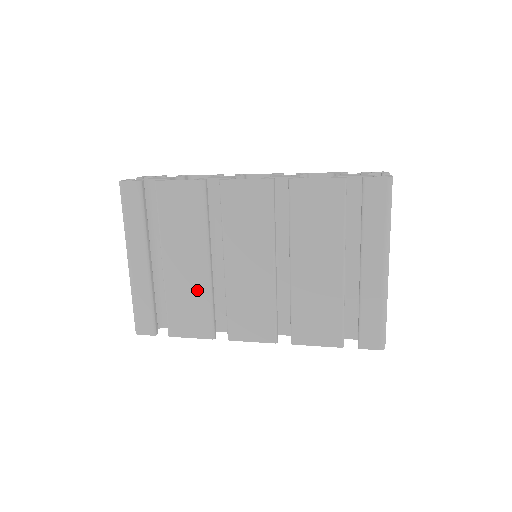
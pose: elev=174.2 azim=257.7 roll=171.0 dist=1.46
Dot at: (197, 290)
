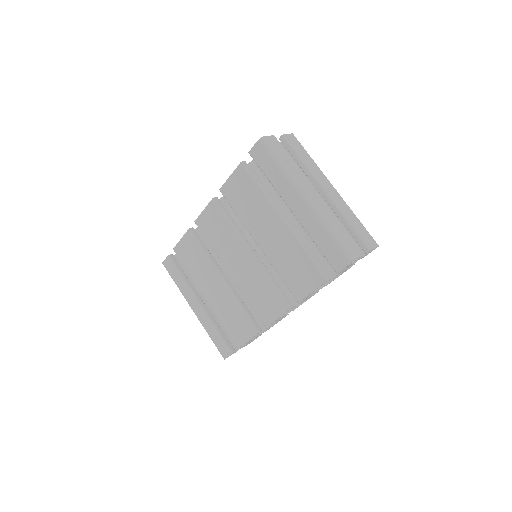
Dot at: (229, 303)
